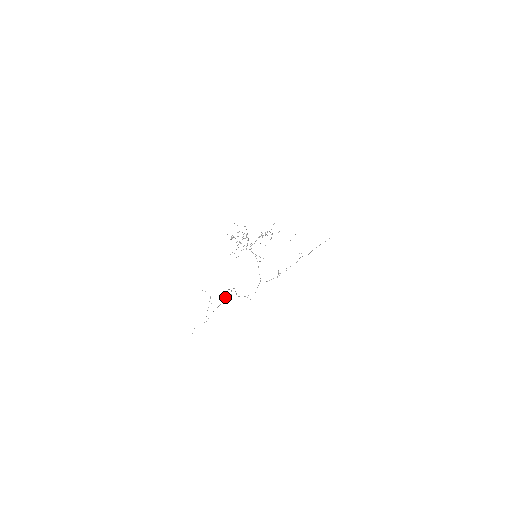
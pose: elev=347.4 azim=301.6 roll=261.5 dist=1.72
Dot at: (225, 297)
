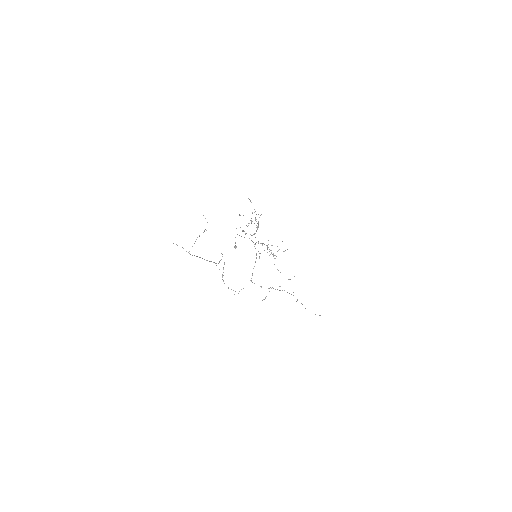
Dot at: (213, 262)
